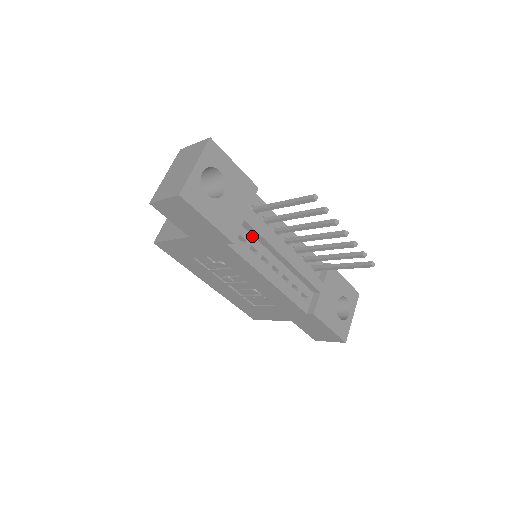
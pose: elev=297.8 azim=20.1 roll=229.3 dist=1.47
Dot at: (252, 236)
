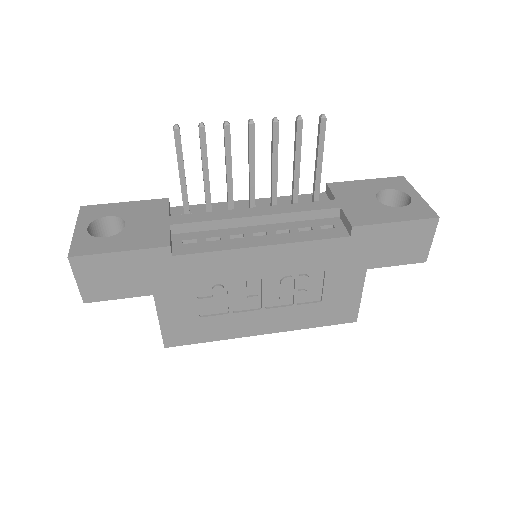
Dot at: (201, 232)
